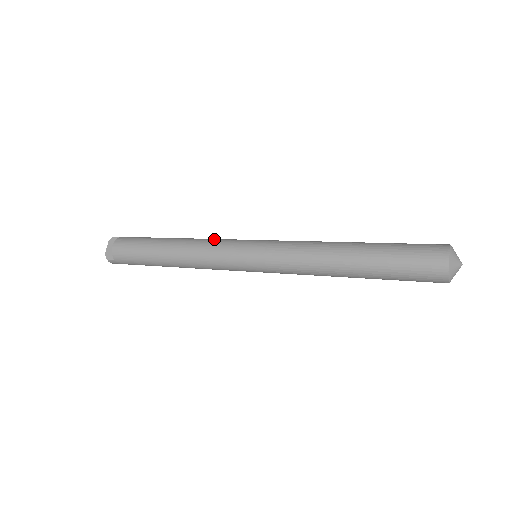
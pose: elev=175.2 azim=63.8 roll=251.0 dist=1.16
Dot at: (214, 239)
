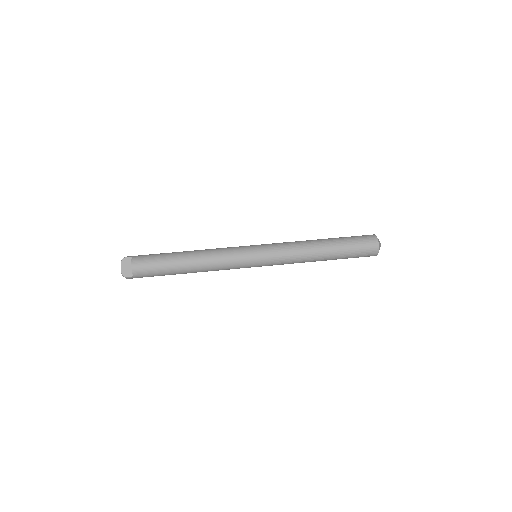
Dot at: (223, 249)
